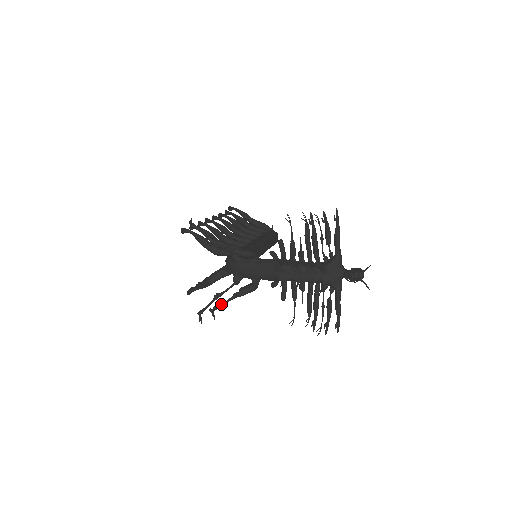
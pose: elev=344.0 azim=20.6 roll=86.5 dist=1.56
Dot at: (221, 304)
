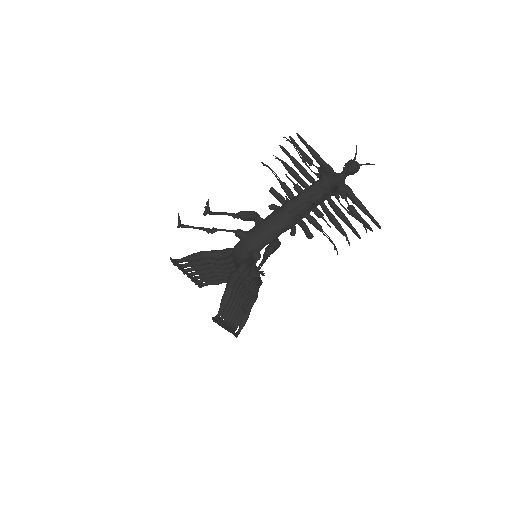
Dot at: occluded
